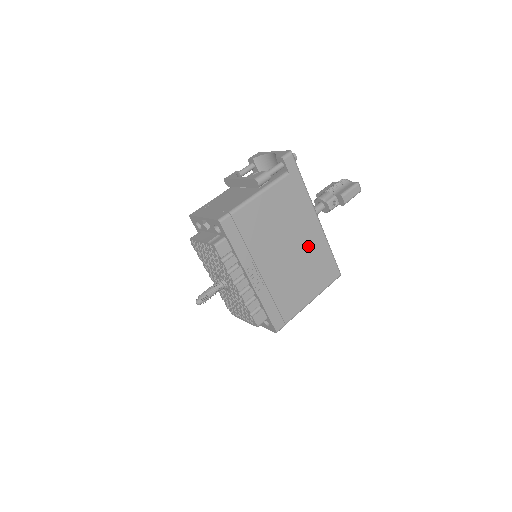
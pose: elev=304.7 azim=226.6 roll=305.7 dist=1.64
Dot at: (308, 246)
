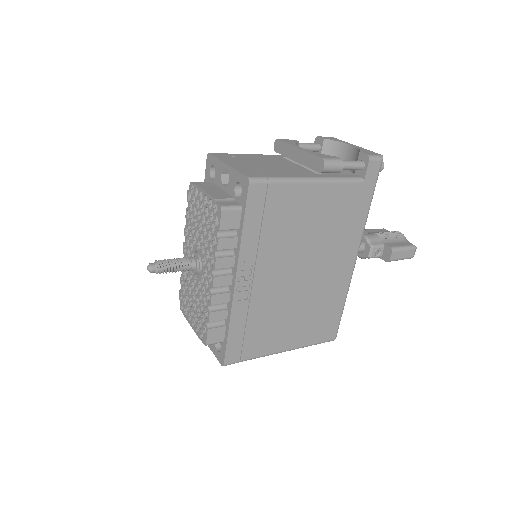
Dot at: (325, 283)
